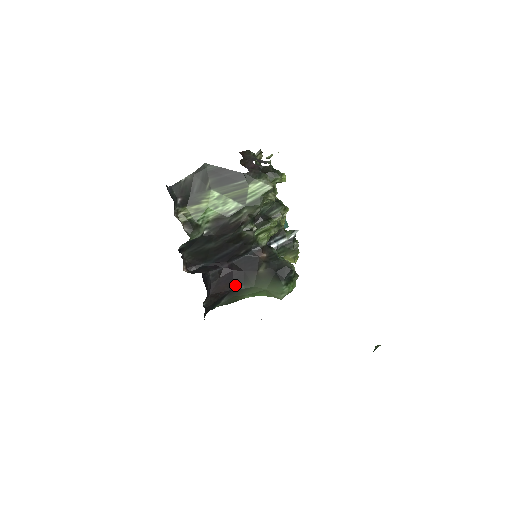
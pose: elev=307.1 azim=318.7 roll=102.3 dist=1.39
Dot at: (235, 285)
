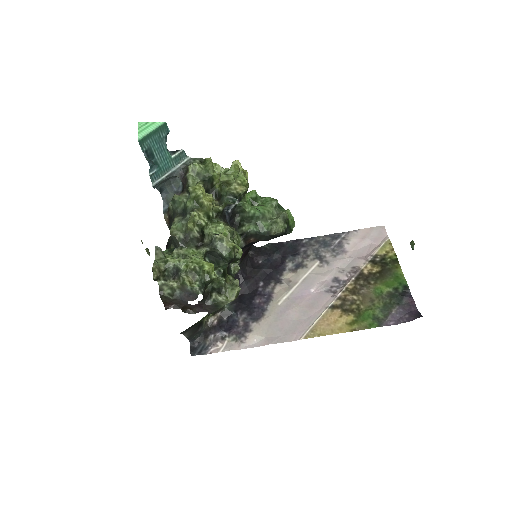
Dot at: occluded
